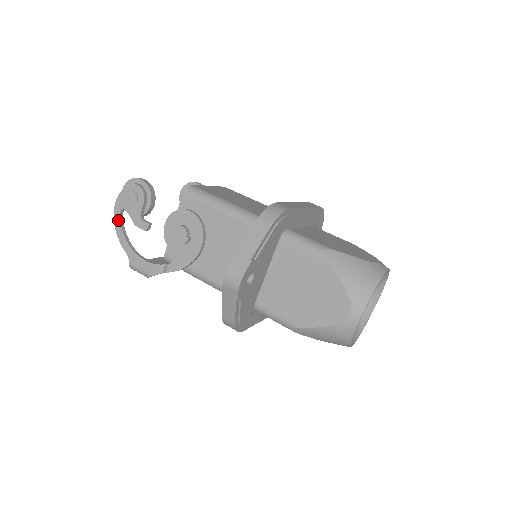
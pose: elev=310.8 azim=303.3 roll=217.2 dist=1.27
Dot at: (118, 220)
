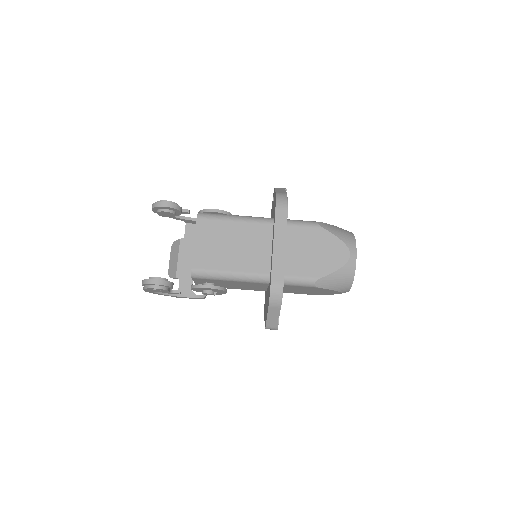
Dot at: occluded
